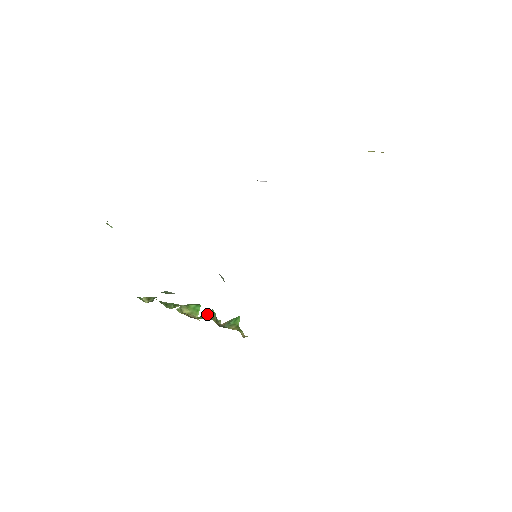
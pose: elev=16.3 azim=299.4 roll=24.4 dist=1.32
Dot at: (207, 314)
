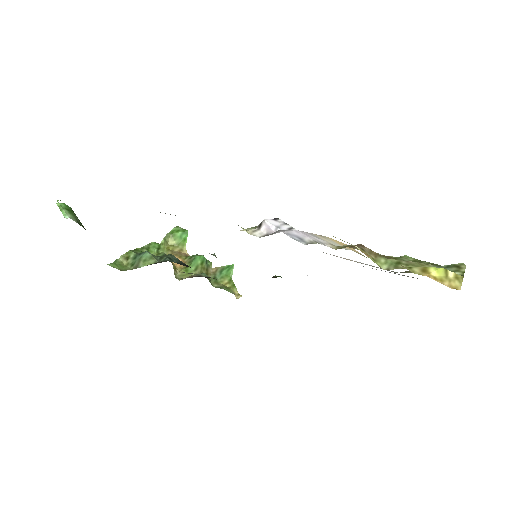
Dot at: (196, 264)
